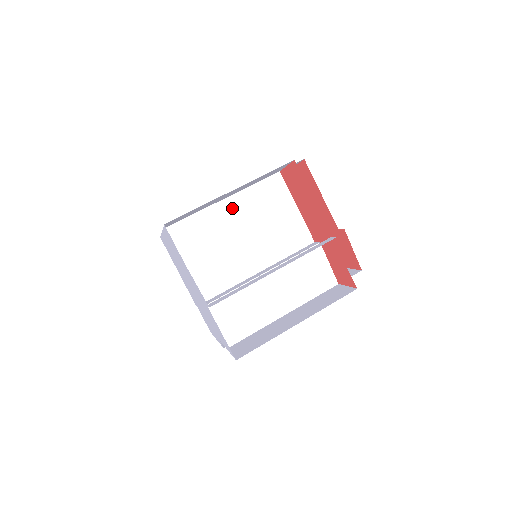
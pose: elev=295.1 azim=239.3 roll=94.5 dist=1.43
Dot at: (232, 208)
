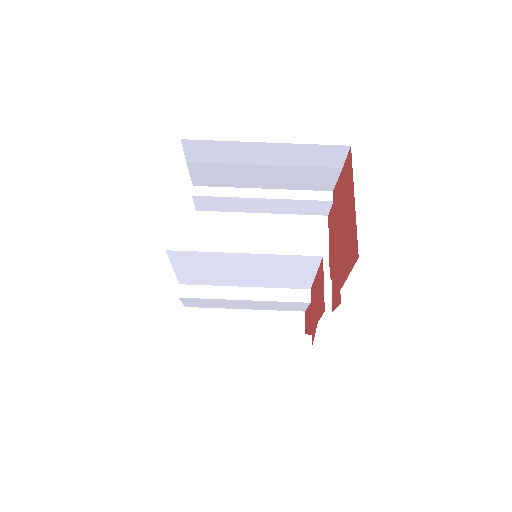
Dot at: (249, 259)
